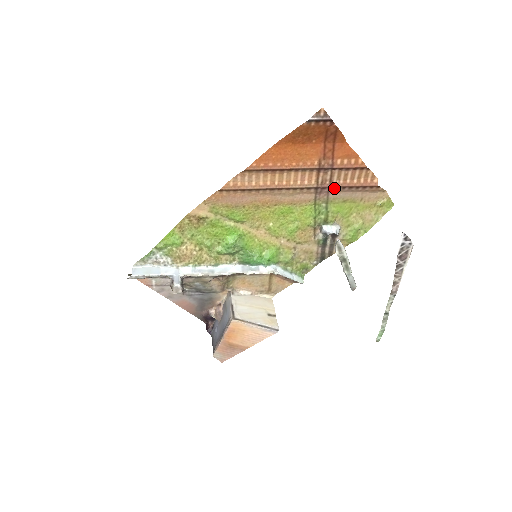
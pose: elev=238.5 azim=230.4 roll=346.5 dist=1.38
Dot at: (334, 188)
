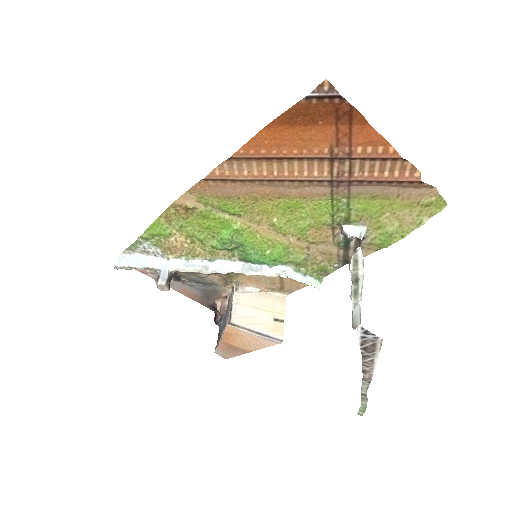
Dot at: (356, 182)
